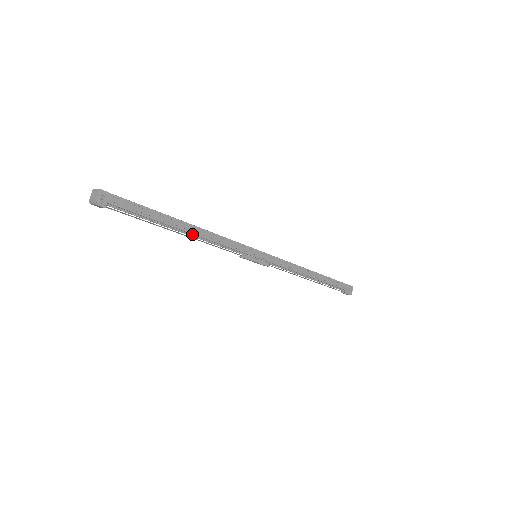
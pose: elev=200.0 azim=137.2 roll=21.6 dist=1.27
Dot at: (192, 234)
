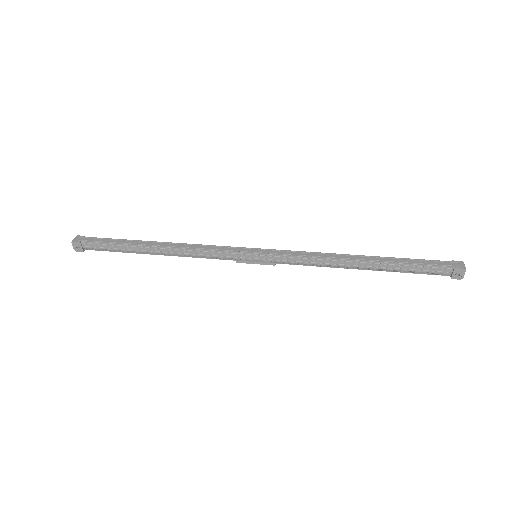
Dot at: (167, 252)
